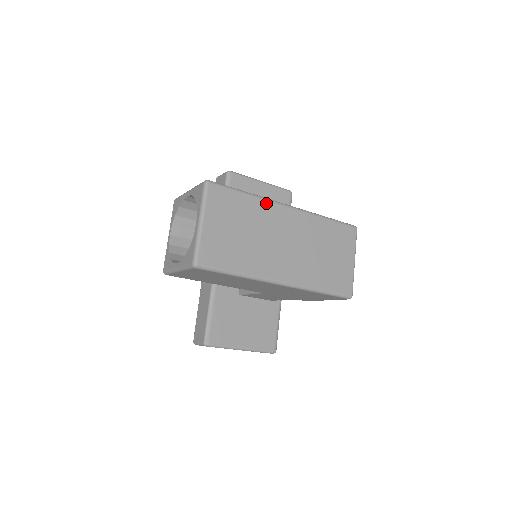
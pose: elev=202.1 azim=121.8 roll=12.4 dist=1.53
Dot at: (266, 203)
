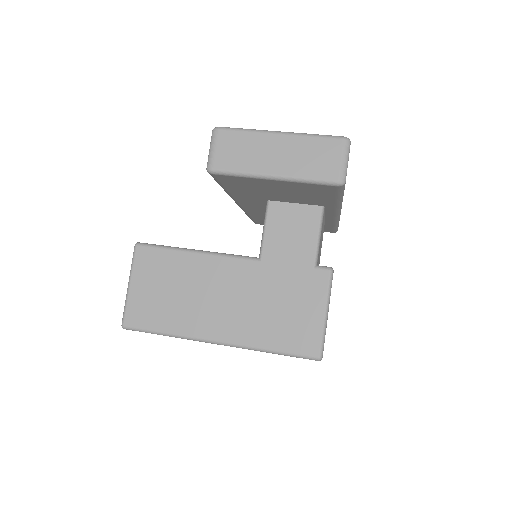
Dot at: (189, 339)
